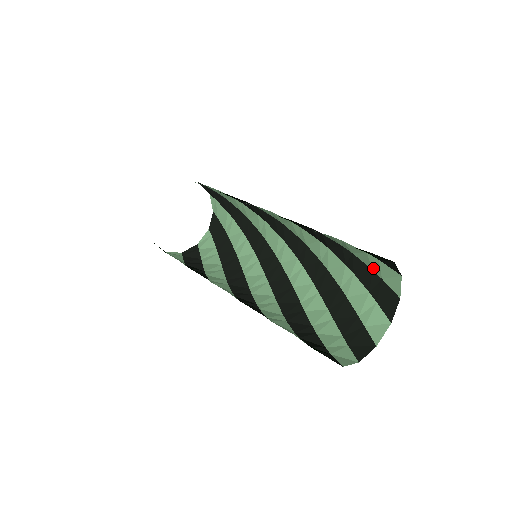
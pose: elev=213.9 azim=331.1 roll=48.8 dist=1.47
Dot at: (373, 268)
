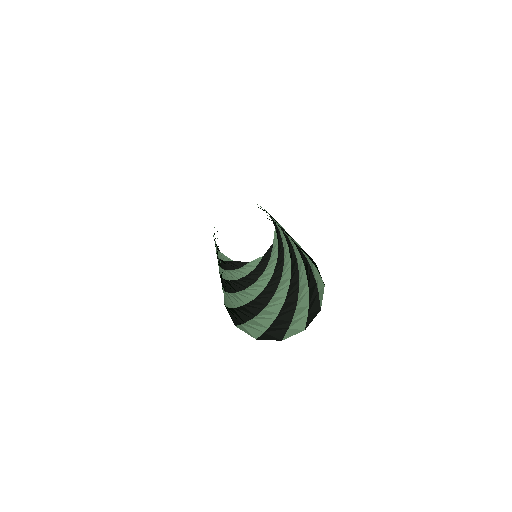
Dot at: occluded
